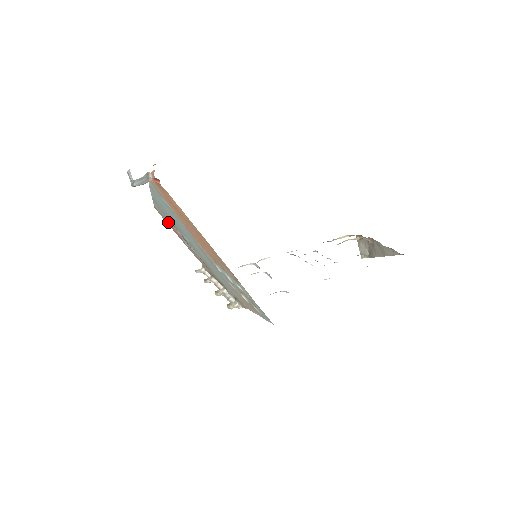
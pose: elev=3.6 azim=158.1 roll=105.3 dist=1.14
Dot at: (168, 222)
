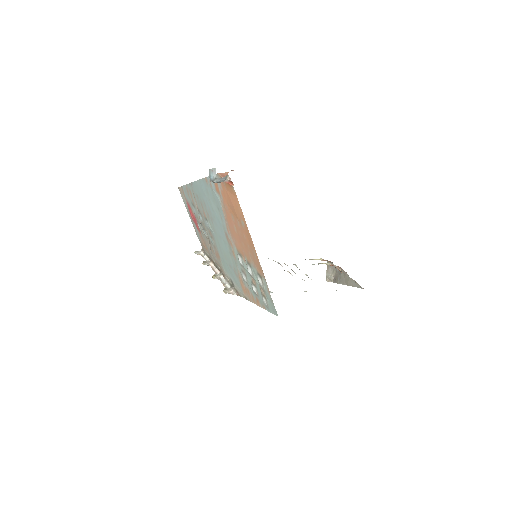
Dot at: (189, 205)
